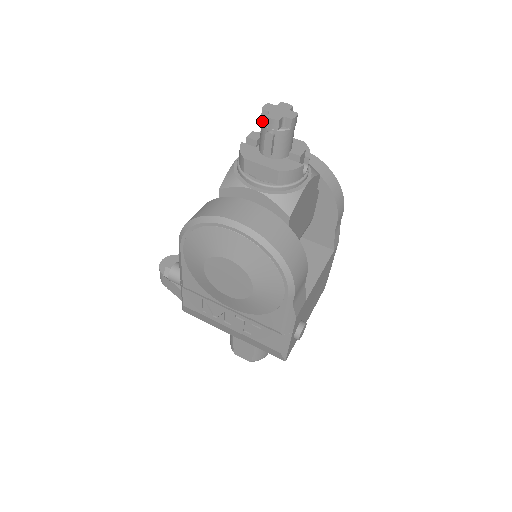
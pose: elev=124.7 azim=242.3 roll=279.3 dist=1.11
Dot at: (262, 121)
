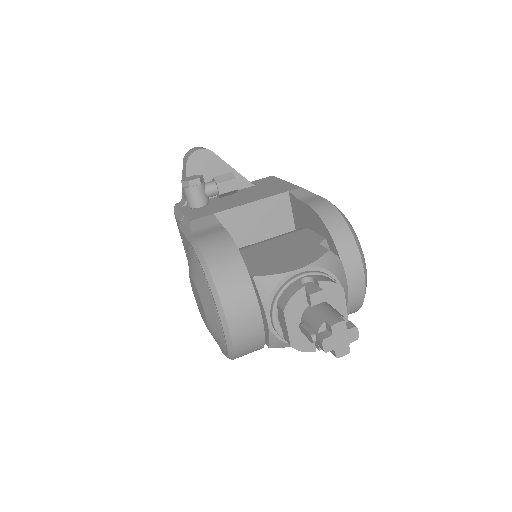
Dot at: (323, 325)
